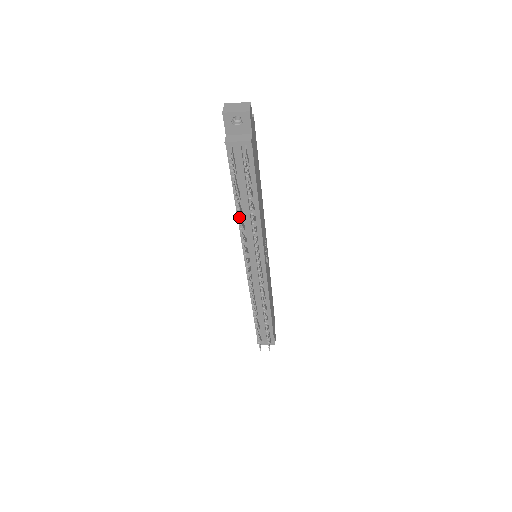
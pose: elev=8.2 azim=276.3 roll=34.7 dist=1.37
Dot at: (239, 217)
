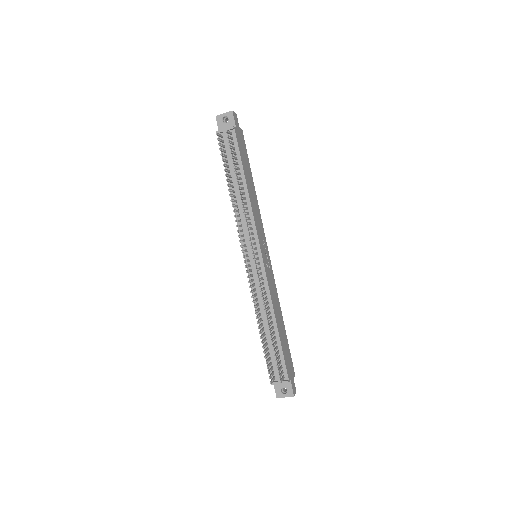
Dot at: (229, 189)
